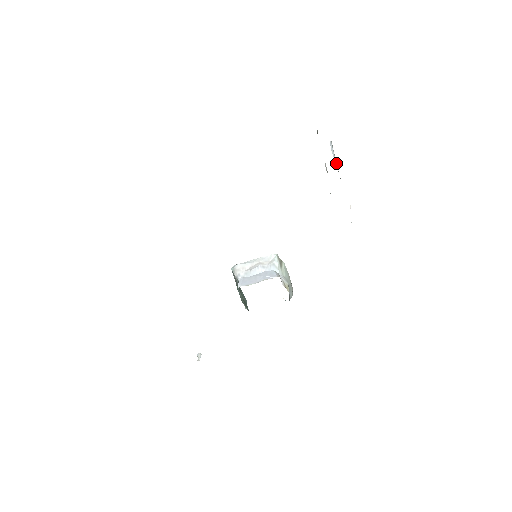
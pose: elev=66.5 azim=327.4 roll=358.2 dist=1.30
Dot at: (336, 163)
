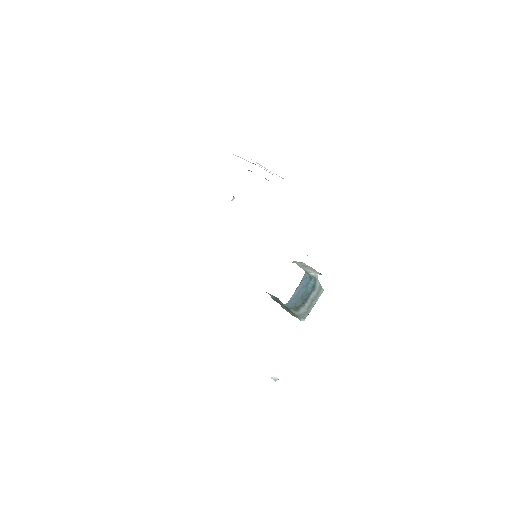
Dot at: occluded
